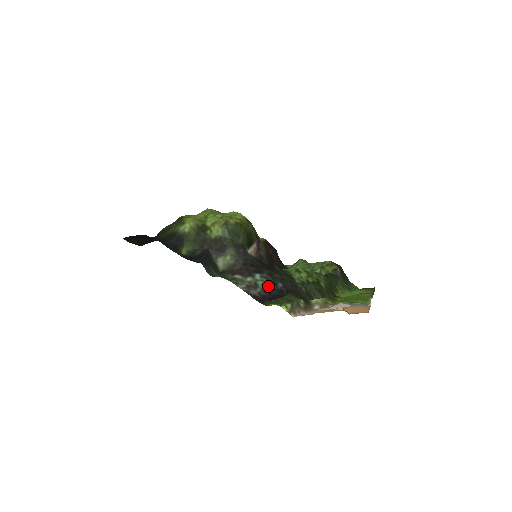
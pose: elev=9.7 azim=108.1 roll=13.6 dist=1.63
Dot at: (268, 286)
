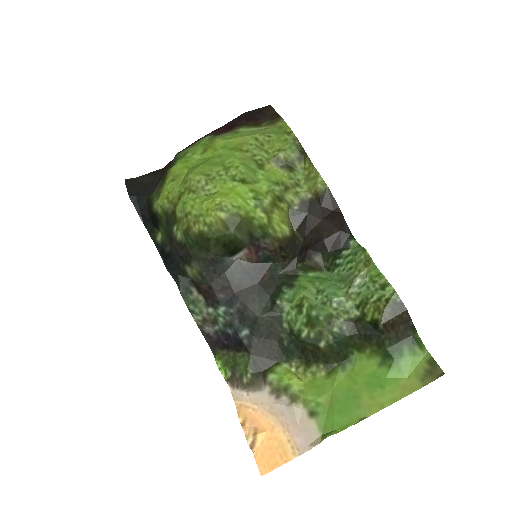
Dot at: (228, 329)
